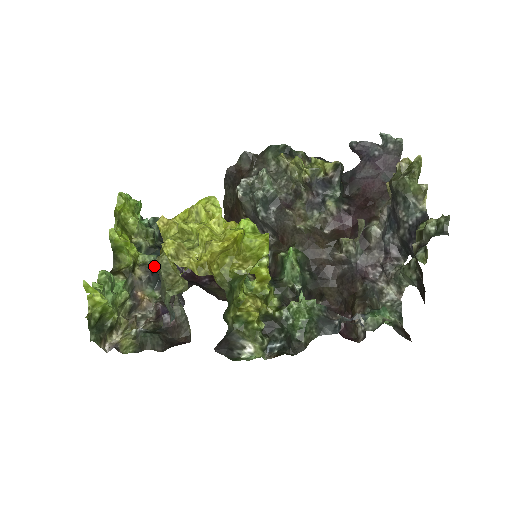
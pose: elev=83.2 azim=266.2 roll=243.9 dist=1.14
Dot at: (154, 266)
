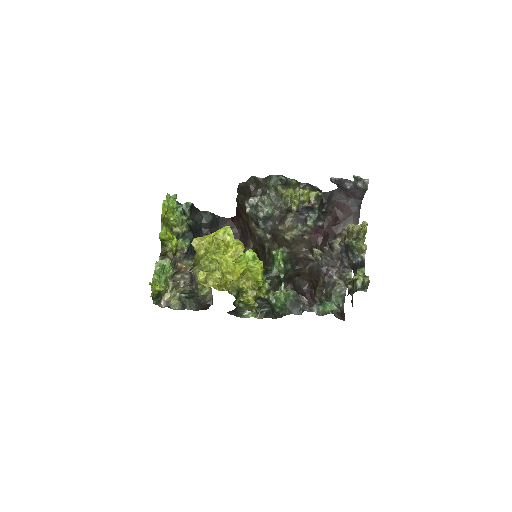
Dot at: (188, 249)
